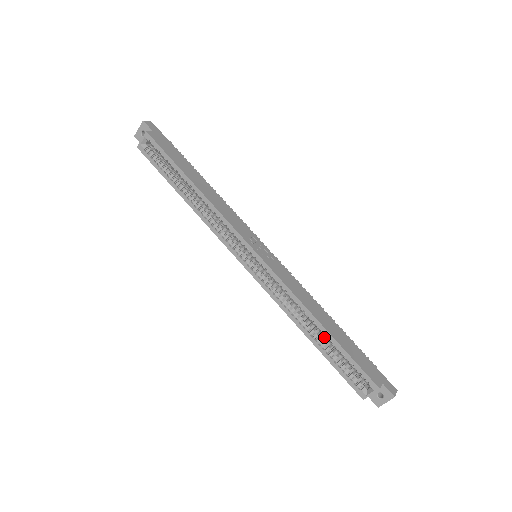
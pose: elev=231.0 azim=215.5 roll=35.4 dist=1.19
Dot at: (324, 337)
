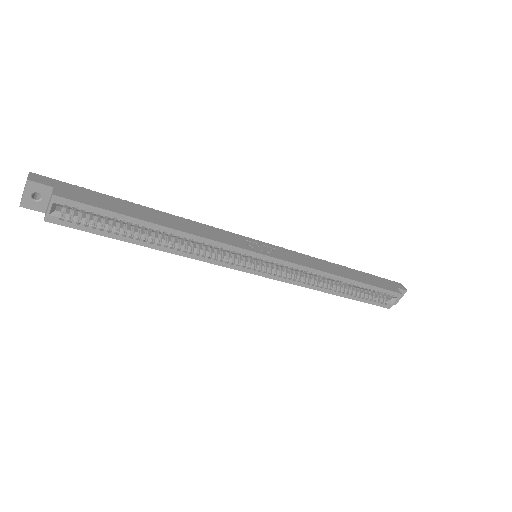
Dot at: (342, 284)
